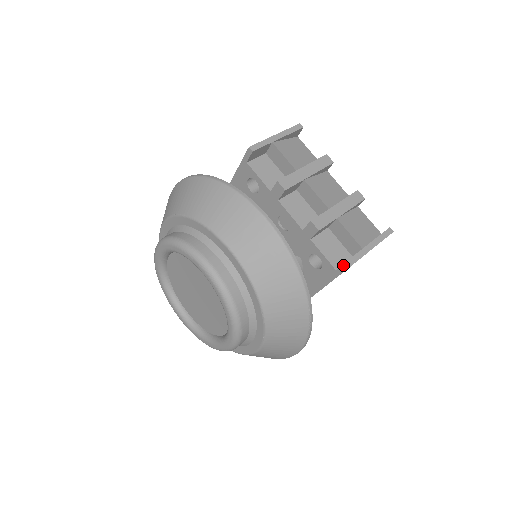
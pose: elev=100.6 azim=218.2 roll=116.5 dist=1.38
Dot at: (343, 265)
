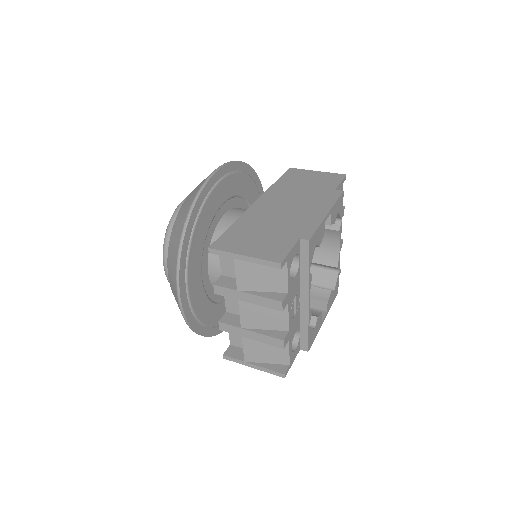
Dot at: (225, 352)
